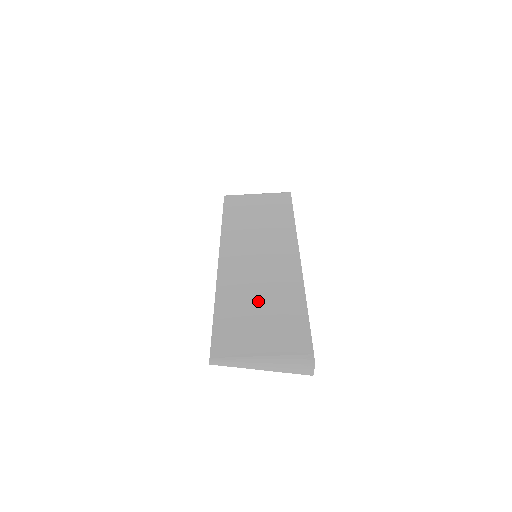
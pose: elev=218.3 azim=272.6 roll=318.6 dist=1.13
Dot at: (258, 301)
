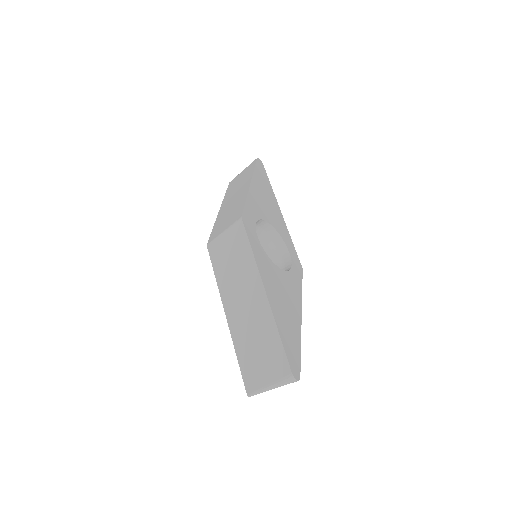
Dot at: (255, 342)
